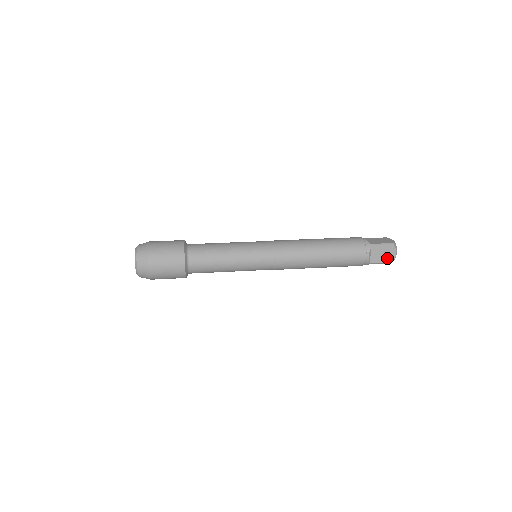
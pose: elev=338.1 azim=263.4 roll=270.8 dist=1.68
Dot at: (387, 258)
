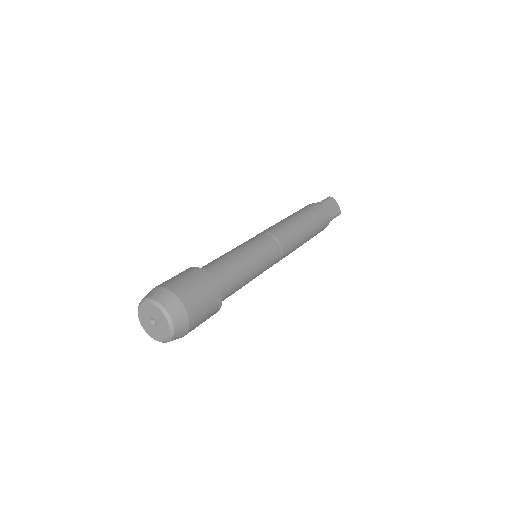
Dot at: (336, 209)
